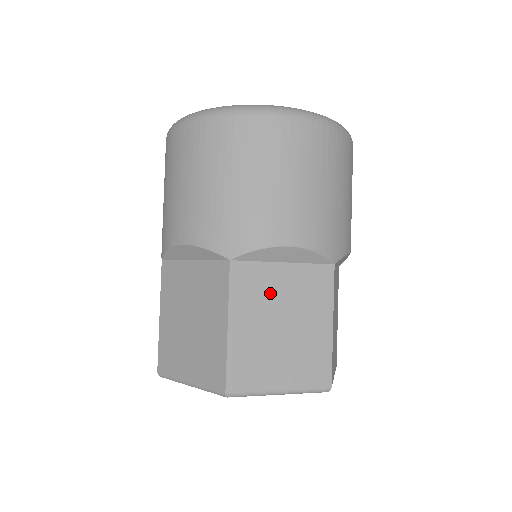
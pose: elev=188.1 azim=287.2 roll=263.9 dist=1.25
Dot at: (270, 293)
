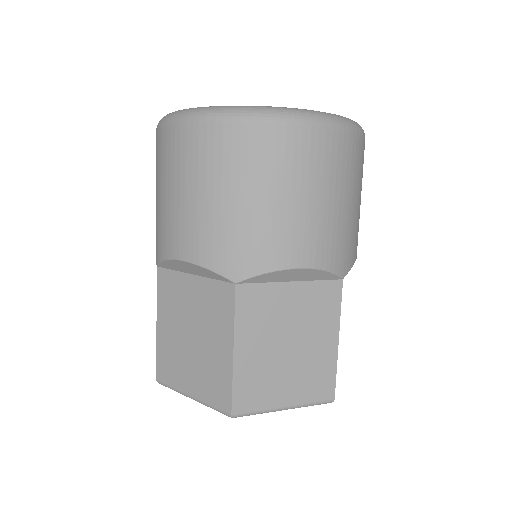
Dot at: (277, 314)
